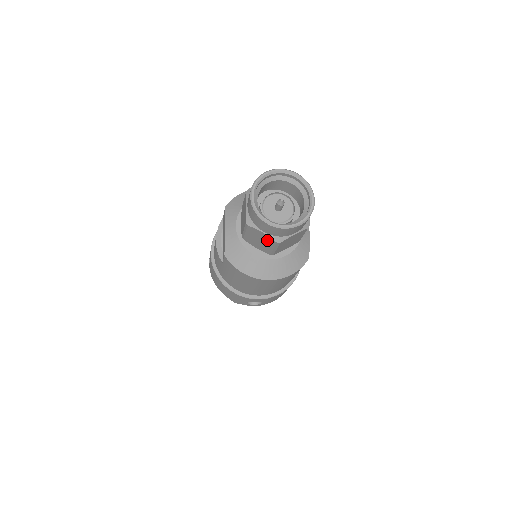
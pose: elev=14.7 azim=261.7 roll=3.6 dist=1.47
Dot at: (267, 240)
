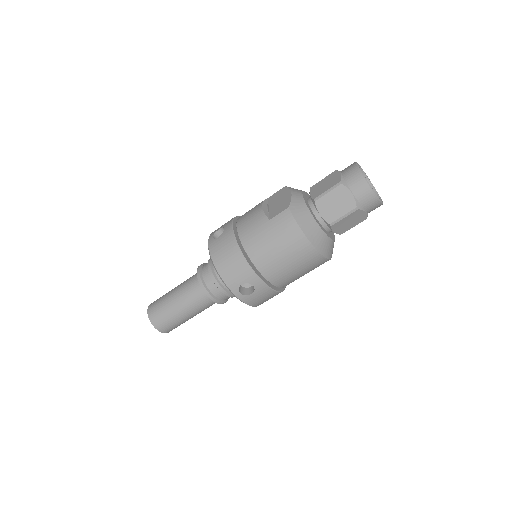
Dot at: (347, 203)
